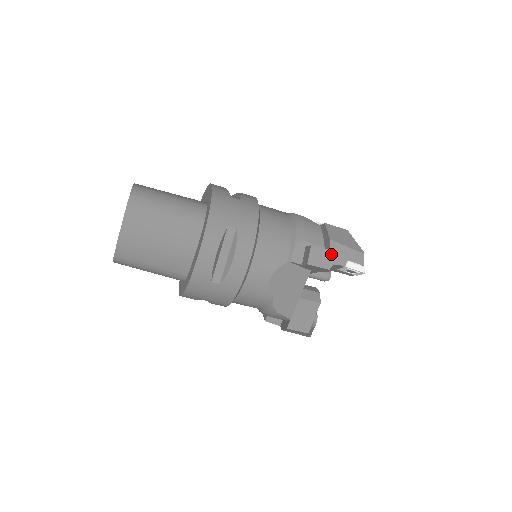
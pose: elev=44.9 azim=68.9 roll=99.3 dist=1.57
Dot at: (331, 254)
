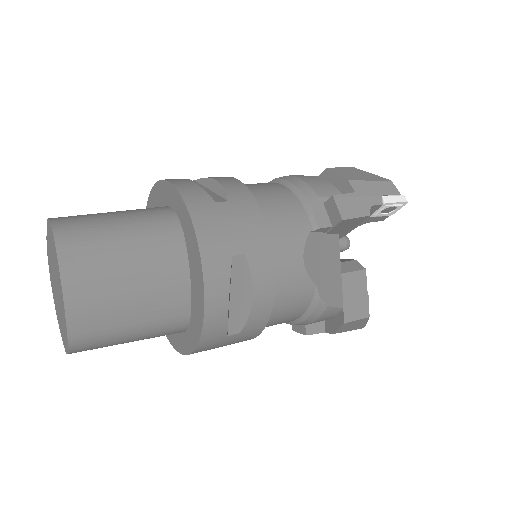
Dot at: (325, 332)
